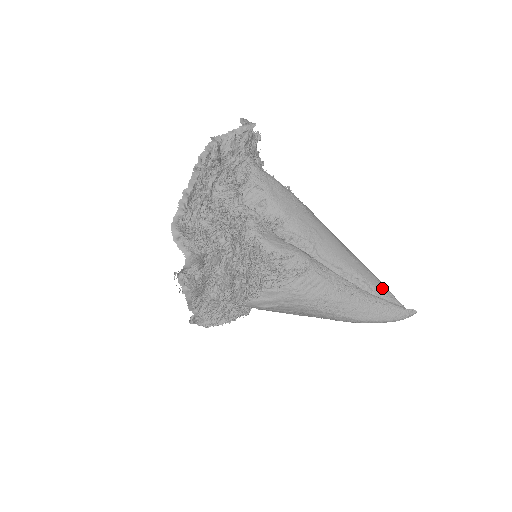
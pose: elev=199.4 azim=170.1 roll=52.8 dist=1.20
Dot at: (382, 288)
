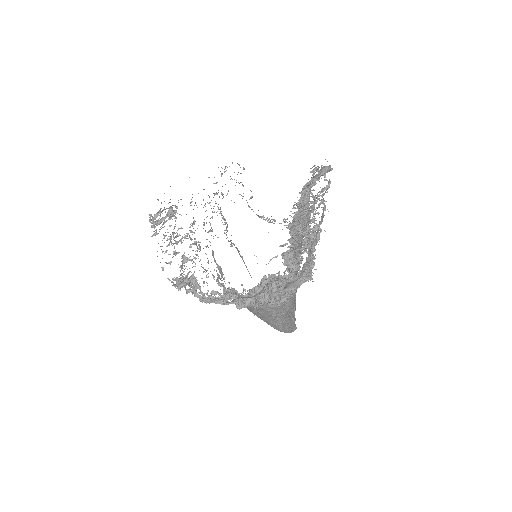
Dot at: (295, 309)
